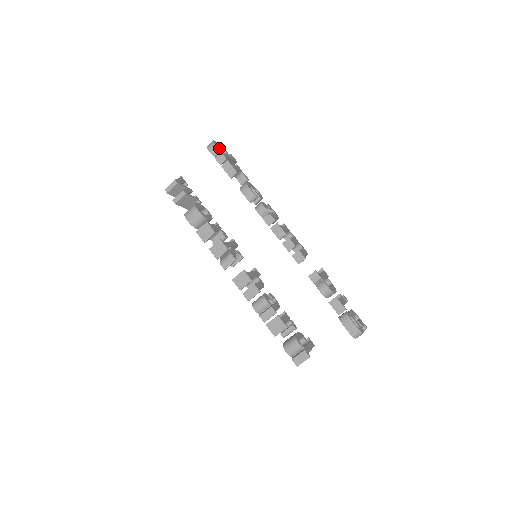
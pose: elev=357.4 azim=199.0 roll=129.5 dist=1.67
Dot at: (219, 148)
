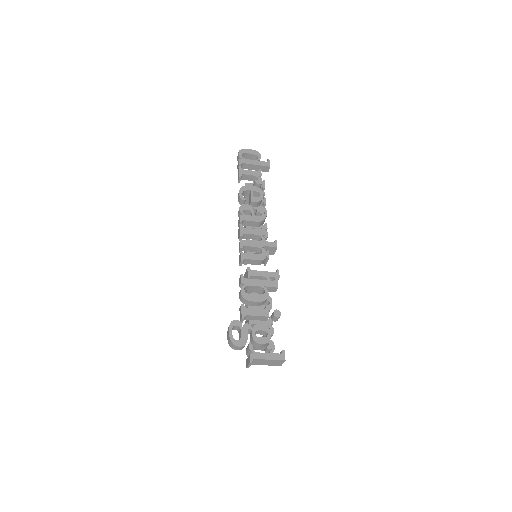
Dot at: (252, 155)
